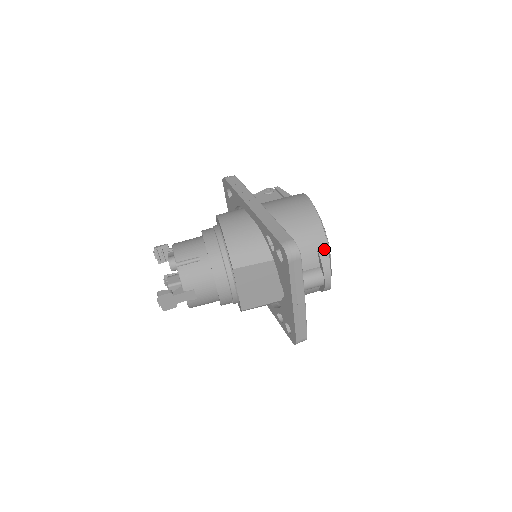
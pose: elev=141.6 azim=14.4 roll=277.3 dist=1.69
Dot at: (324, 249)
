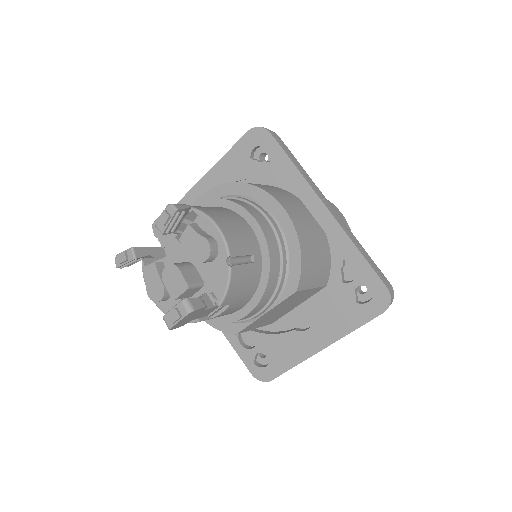
Dot at: occluded
